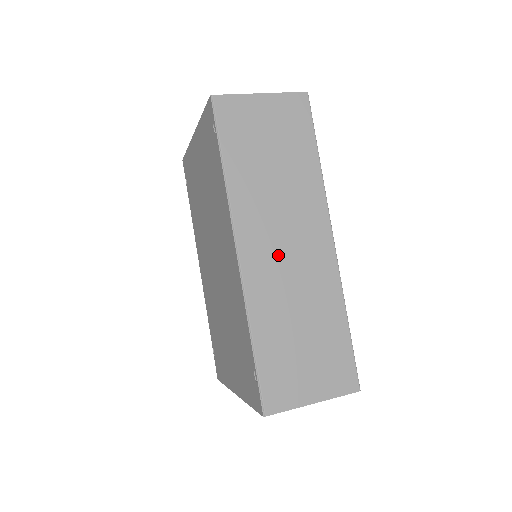
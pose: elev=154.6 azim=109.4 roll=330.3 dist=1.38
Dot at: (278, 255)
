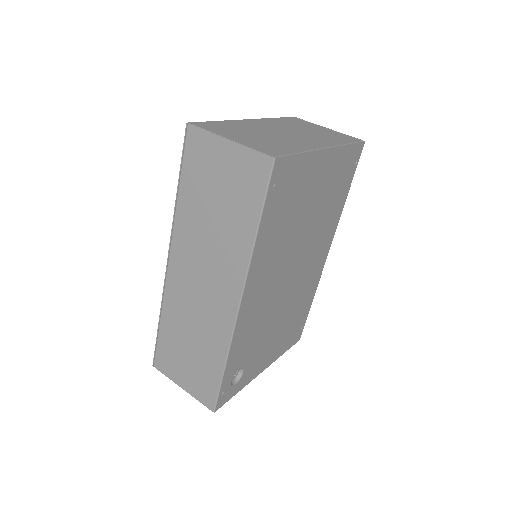
Dot at: (193, 284)
